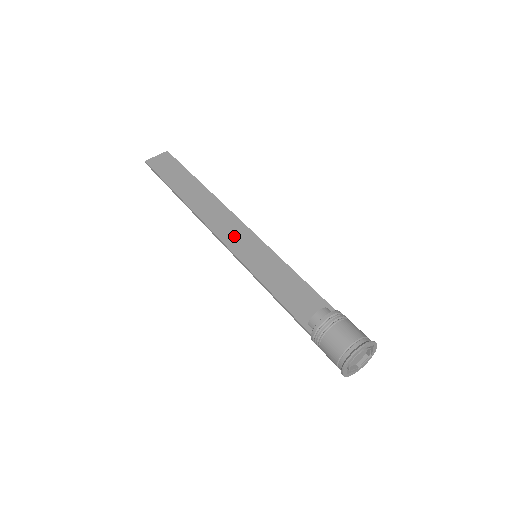
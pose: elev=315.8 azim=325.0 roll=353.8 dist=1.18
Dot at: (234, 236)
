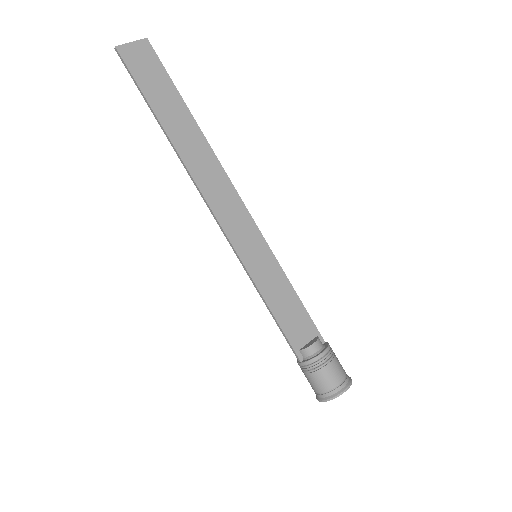
Dot at: (235, 223)
